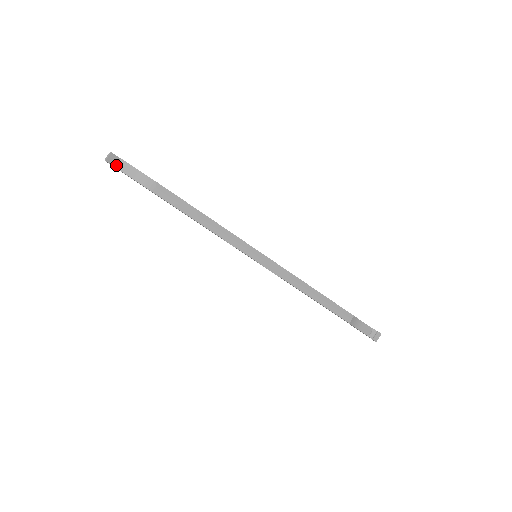
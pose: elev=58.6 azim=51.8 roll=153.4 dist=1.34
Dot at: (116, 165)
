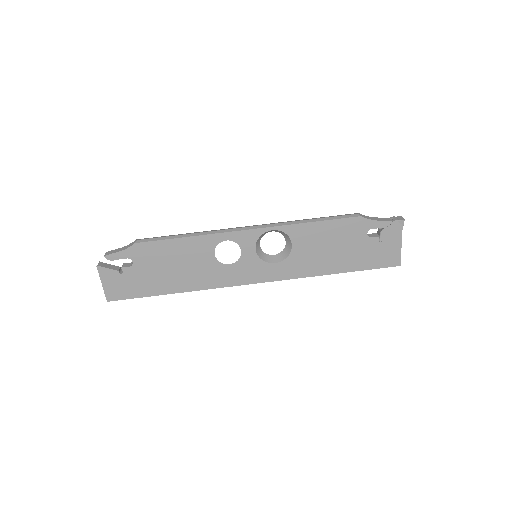
Dot at: (104, 255)
